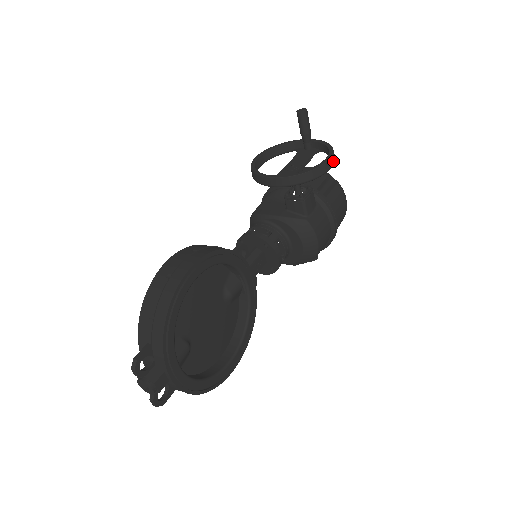
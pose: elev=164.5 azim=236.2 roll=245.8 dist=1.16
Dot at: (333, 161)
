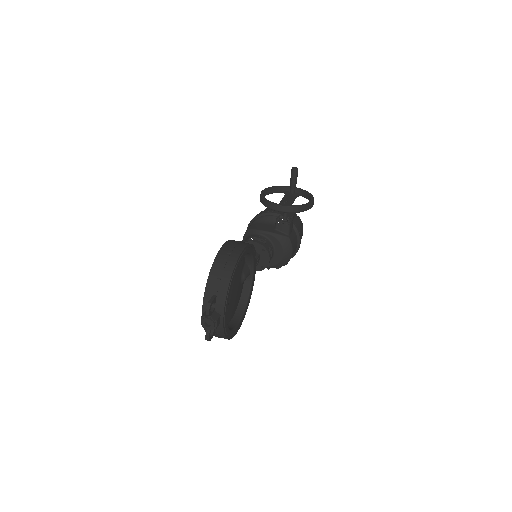
Dot at: occluded
